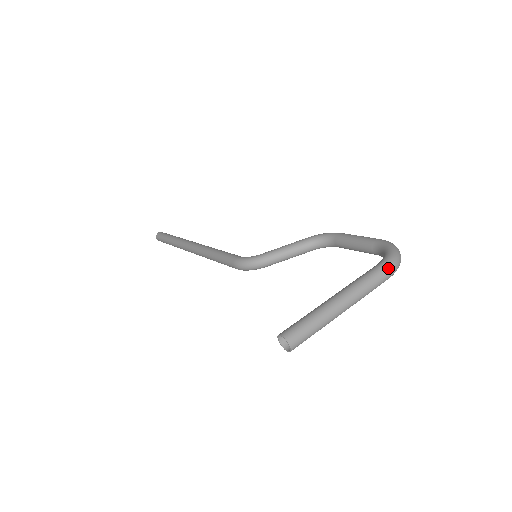
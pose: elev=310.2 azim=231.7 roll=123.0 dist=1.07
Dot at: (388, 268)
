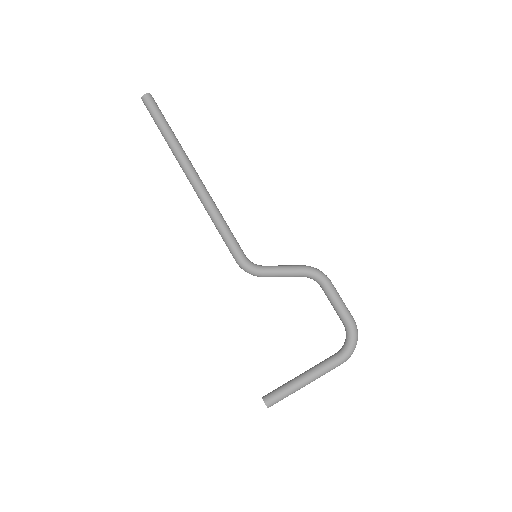
Dot at: occluded
